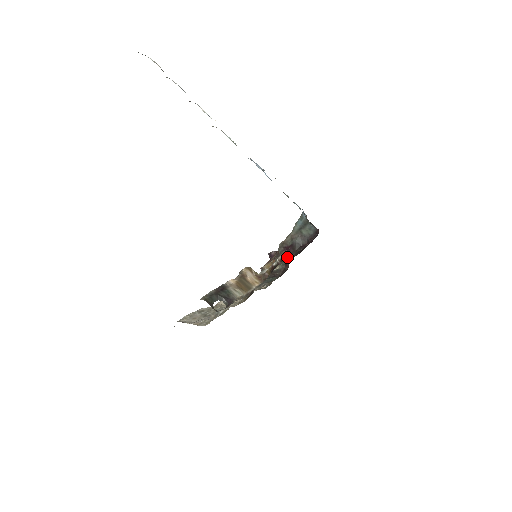
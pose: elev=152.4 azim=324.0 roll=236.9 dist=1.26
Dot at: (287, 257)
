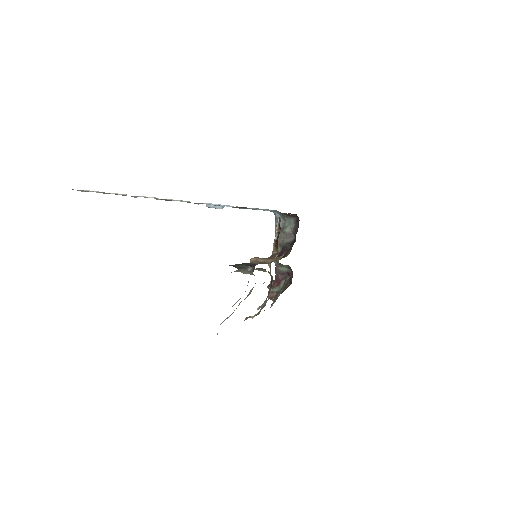
Dot at: occluded
